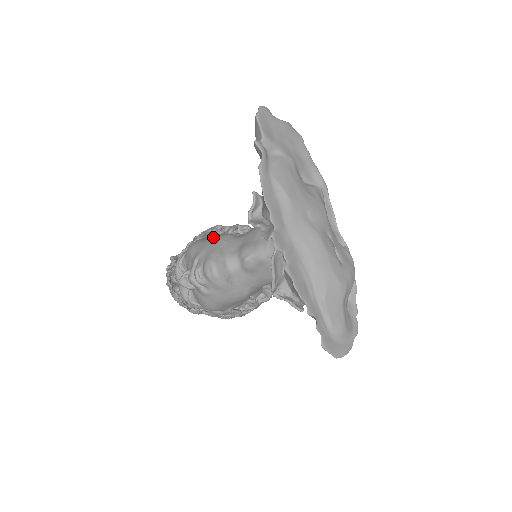
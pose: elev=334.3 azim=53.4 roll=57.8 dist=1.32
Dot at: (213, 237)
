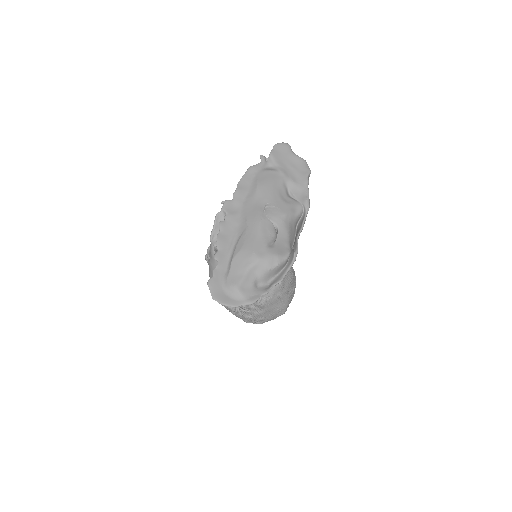
Dot at: occluded
